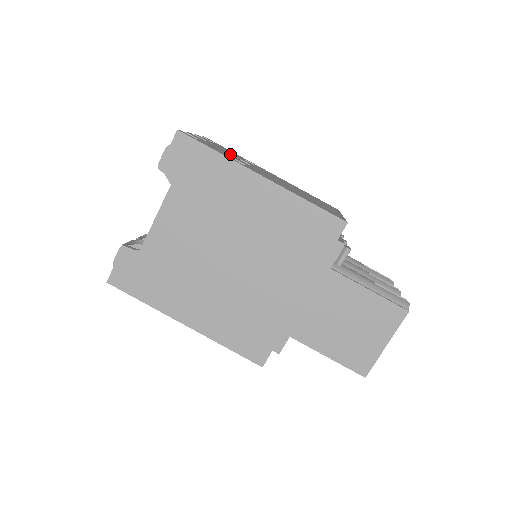
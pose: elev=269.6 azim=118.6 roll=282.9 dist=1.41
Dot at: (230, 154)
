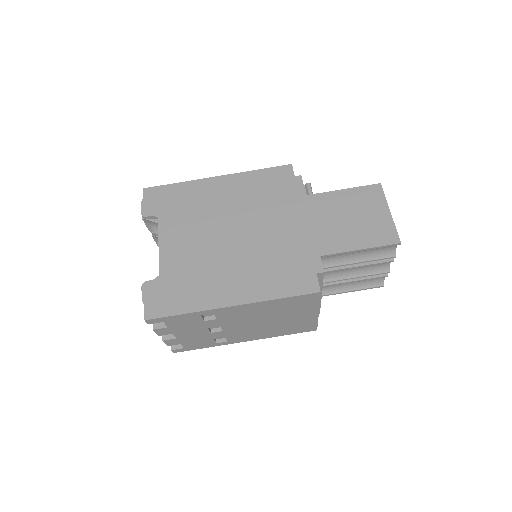
Dot at: occluded
